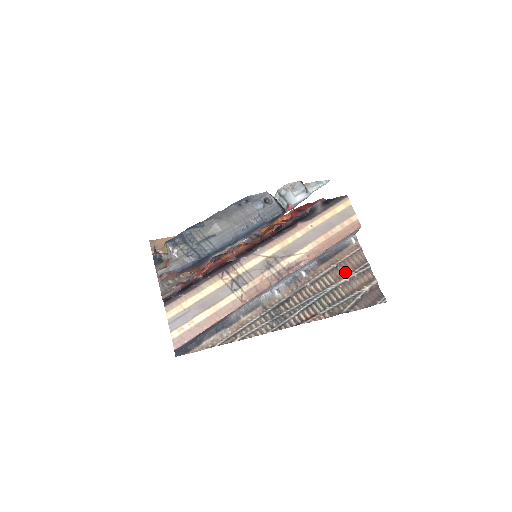
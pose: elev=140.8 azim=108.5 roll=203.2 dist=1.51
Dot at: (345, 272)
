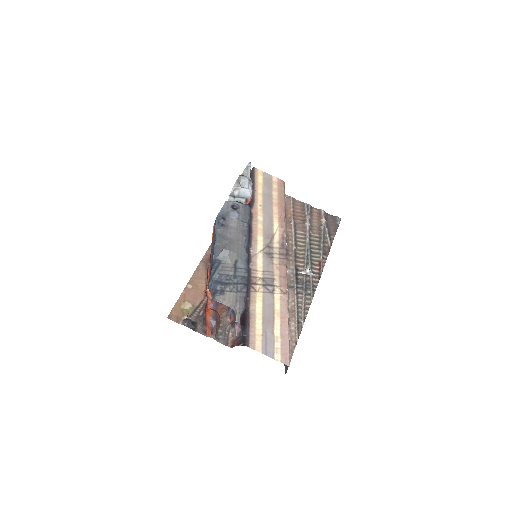
Dot at: (302, 221)
